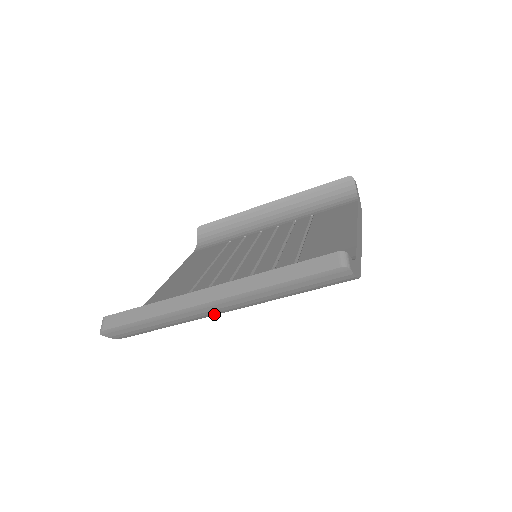
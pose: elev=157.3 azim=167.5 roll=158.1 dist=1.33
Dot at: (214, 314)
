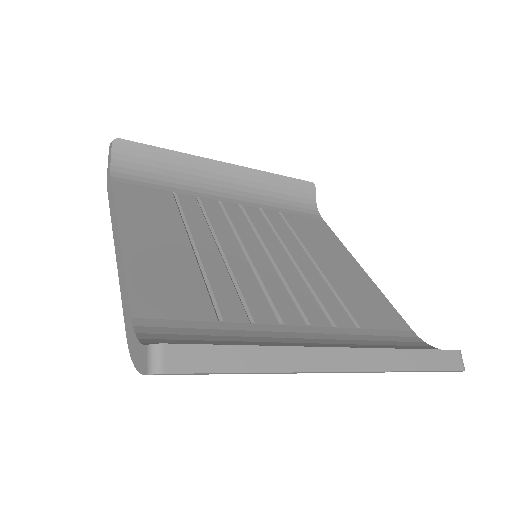
Dot at: occluded
